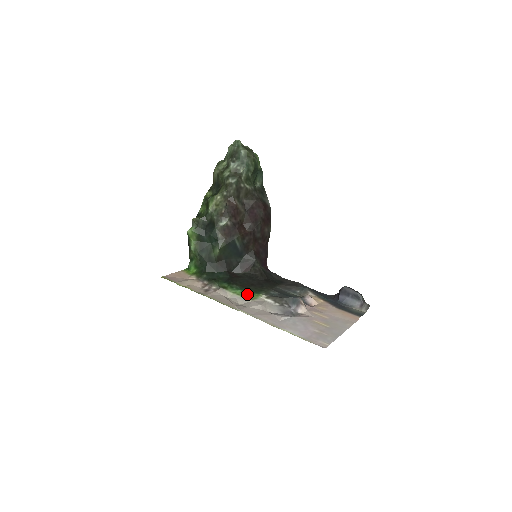
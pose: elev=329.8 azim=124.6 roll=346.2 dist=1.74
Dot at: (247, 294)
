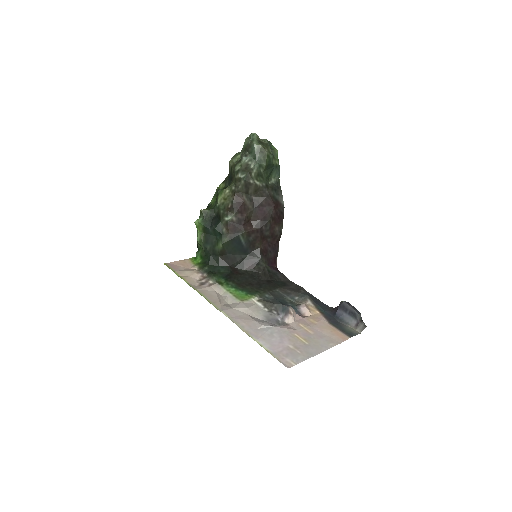
Dot at: (239, 294)
